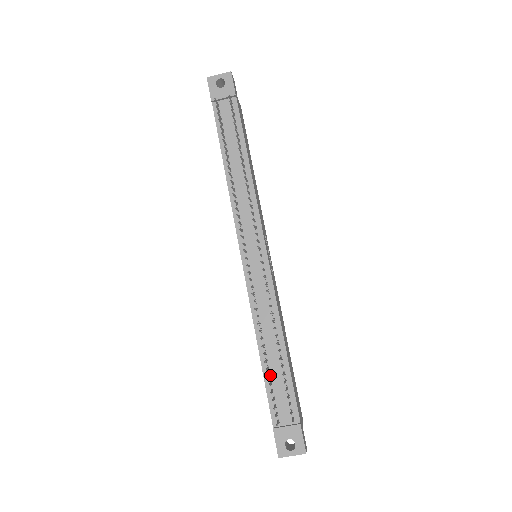
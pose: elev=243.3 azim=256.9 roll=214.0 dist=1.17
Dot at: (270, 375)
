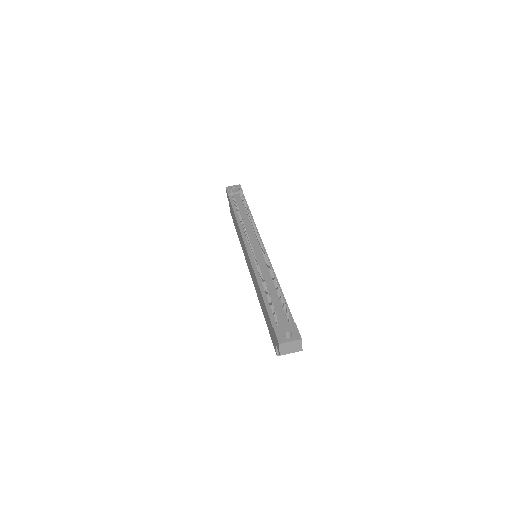
Dot at: occluded
